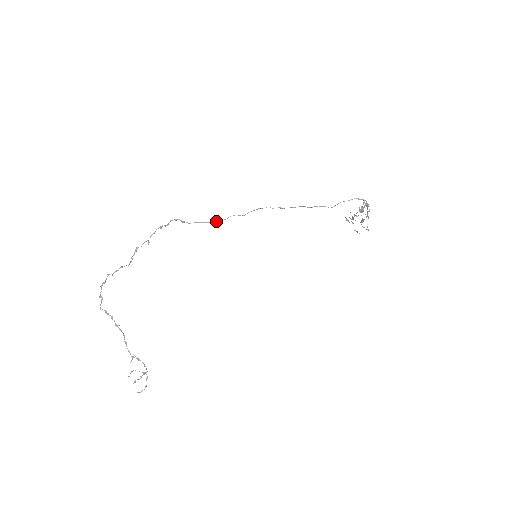
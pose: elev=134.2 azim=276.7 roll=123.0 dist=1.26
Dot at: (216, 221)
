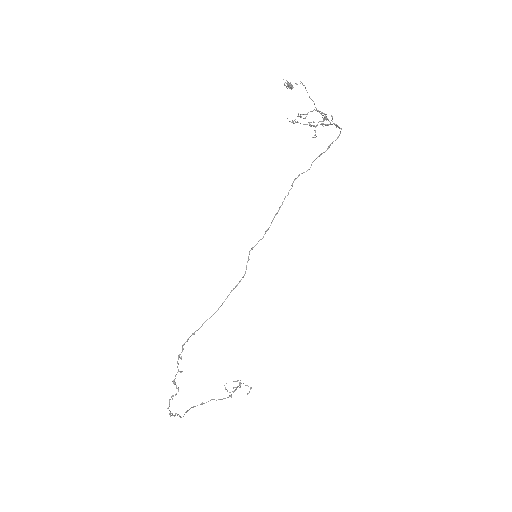
Dot at: occluded
